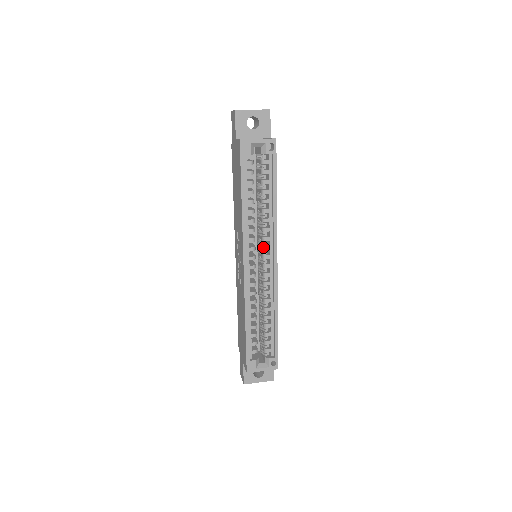
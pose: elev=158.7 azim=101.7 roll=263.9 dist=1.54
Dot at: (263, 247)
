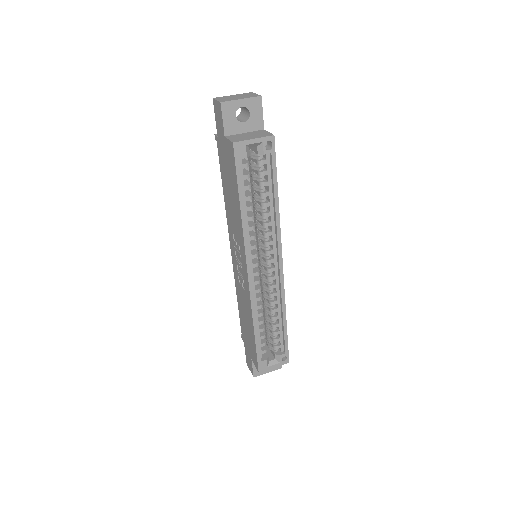
Dot at: (266, 252)
